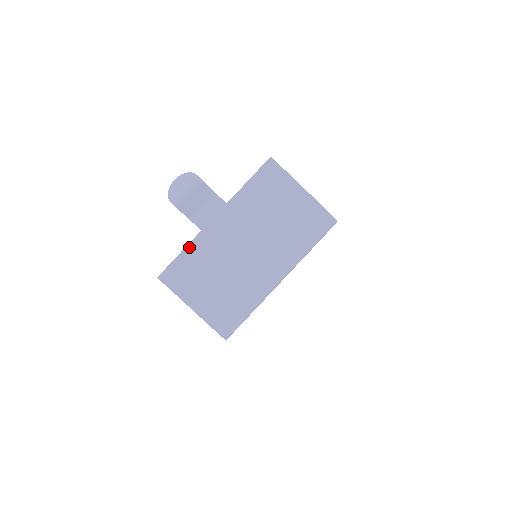
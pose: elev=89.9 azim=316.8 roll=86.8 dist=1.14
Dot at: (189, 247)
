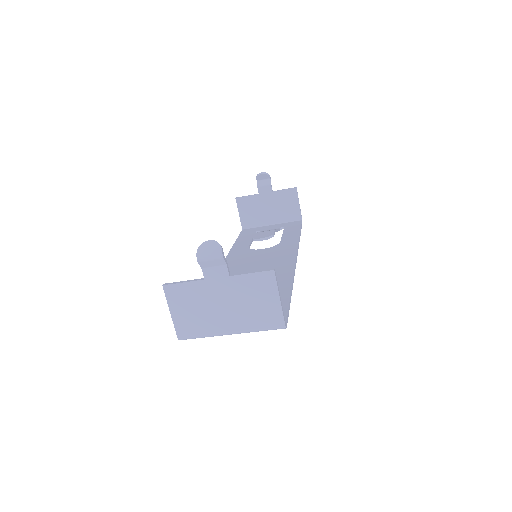
Dot at: (191, 283)
